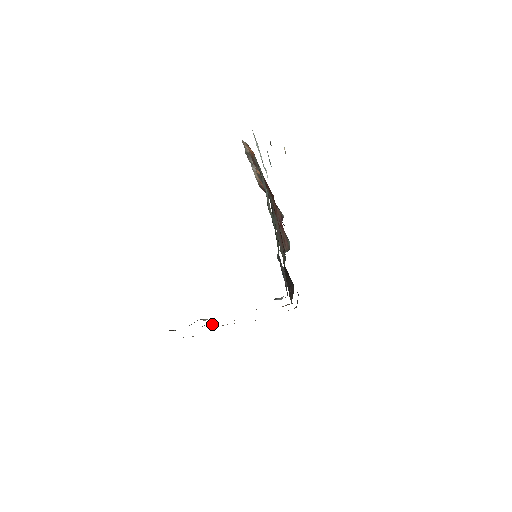
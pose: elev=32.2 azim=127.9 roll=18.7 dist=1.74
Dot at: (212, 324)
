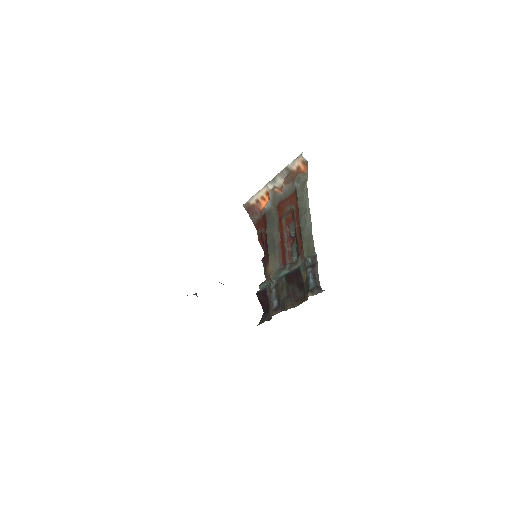
Dot at: occluded
